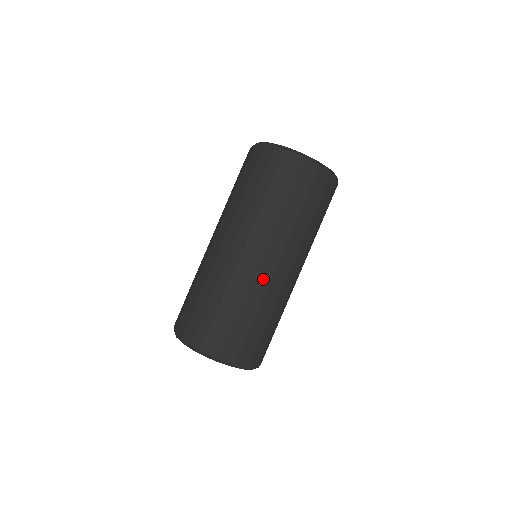
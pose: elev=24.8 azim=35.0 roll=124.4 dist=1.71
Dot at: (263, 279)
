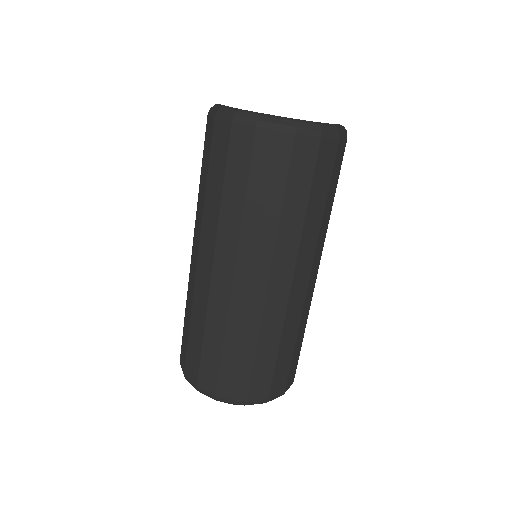
Dot at: (298, 302)
